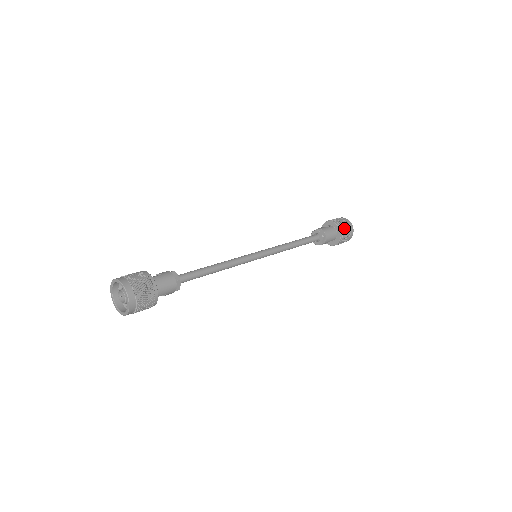
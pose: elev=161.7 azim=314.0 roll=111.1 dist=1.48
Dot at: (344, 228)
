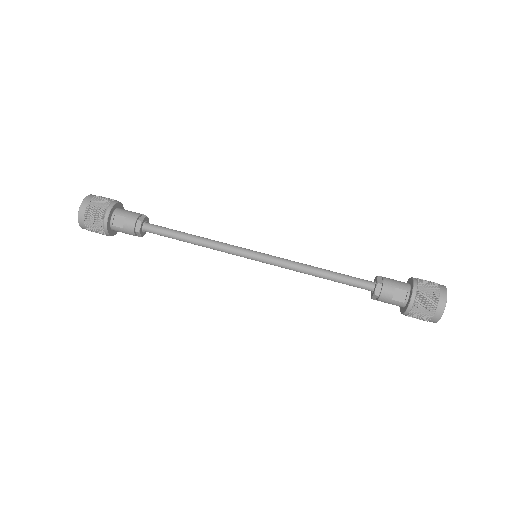
Dot at: (412, 317)
